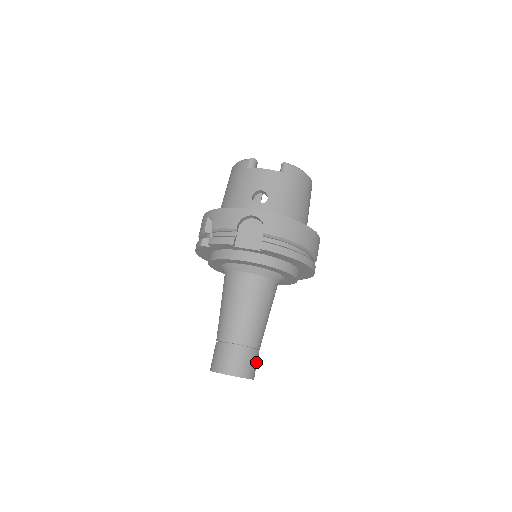
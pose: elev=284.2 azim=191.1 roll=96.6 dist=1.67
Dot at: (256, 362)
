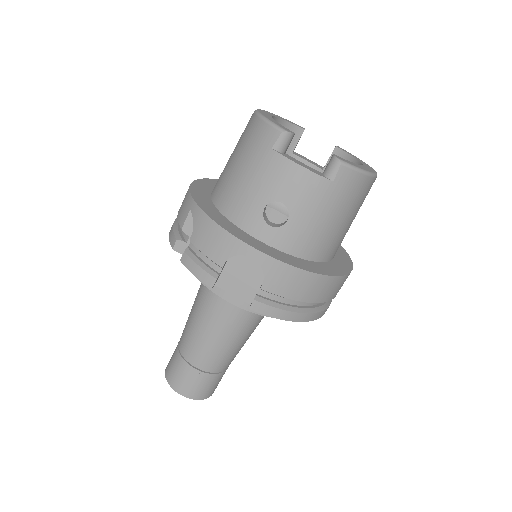
Dot at: occluded
